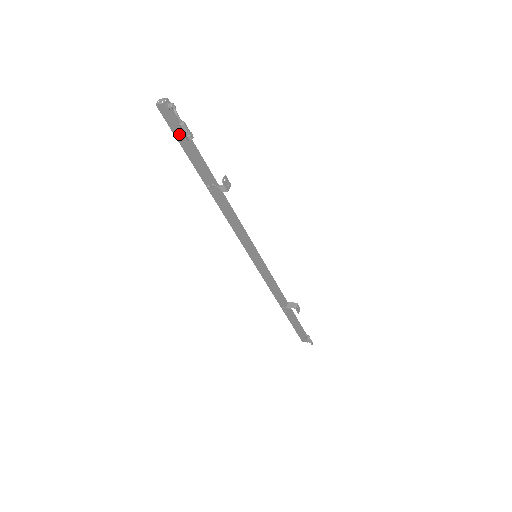
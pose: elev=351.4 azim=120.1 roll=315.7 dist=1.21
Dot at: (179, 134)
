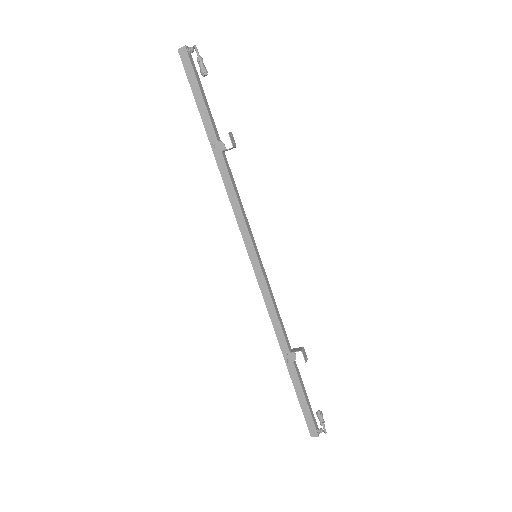
Dot at: (194, 80)
